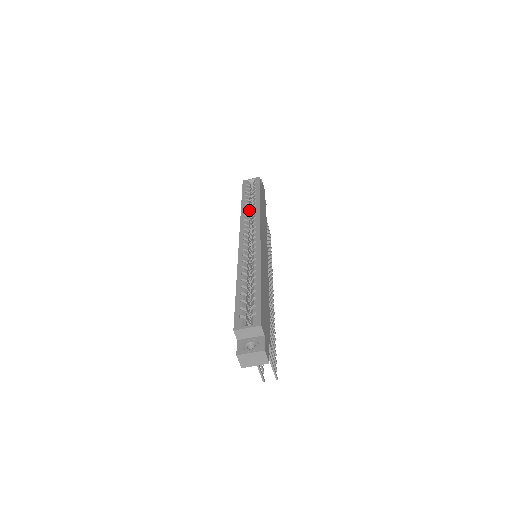
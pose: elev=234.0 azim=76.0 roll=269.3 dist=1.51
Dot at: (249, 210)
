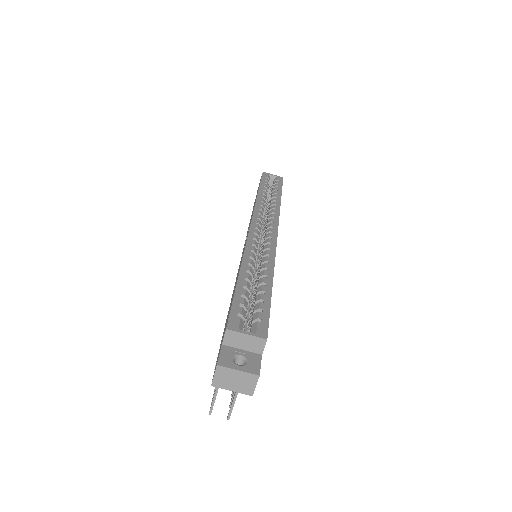
Dot at: occluded
